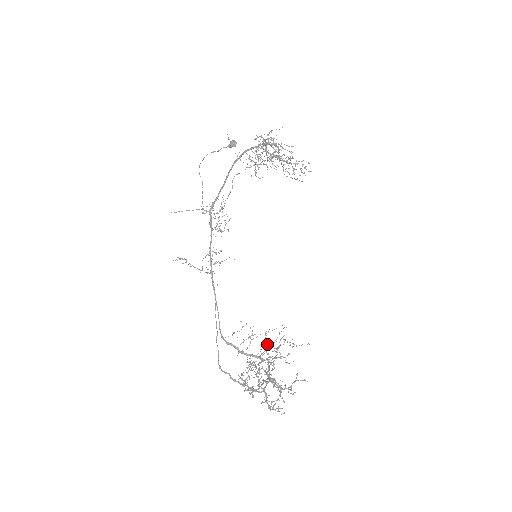
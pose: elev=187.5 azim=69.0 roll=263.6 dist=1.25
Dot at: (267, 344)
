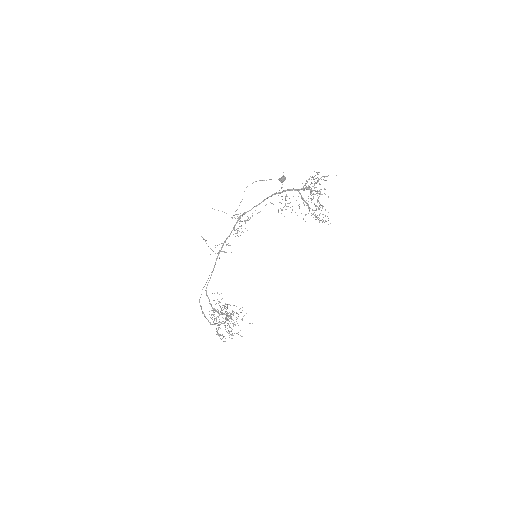
Dot at: (234, 305)
